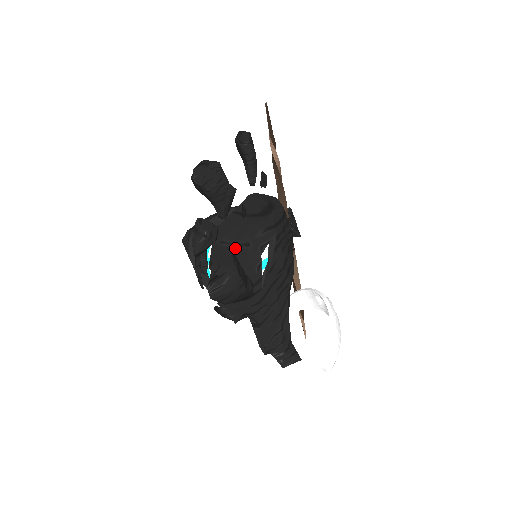
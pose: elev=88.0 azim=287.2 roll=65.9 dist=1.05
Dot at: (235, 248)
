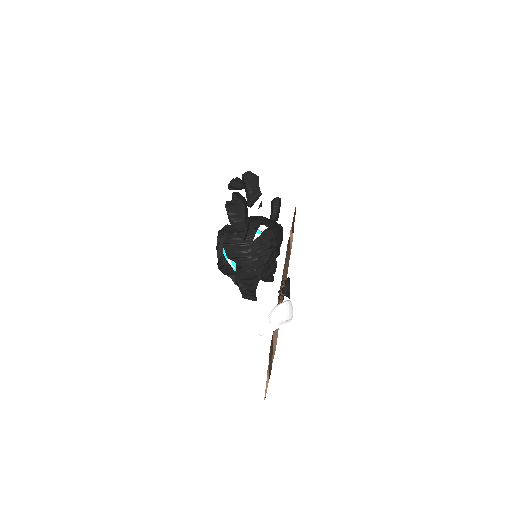
Dot at: occluded
